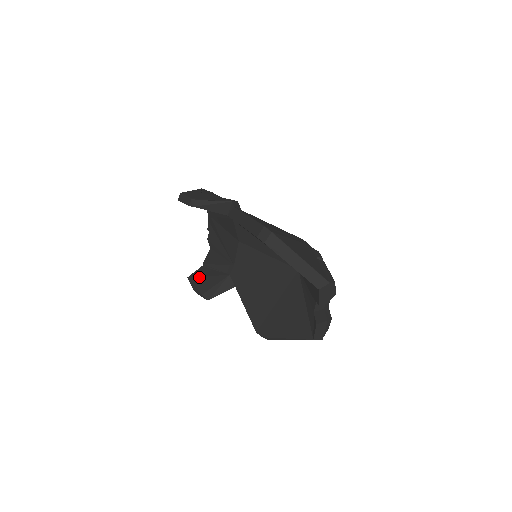
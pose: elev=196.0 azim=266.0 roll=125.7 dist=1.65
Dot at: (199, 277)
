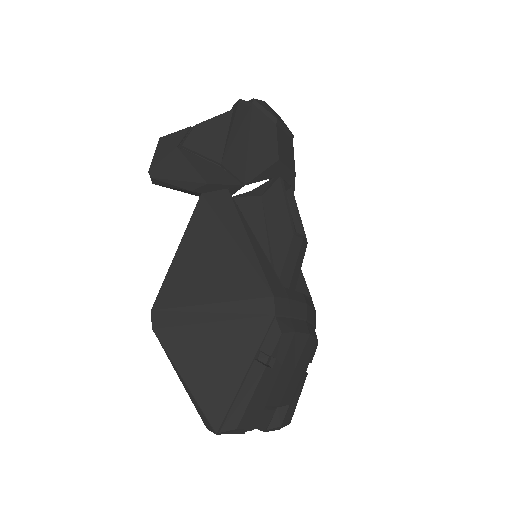
Dot at: occluded
